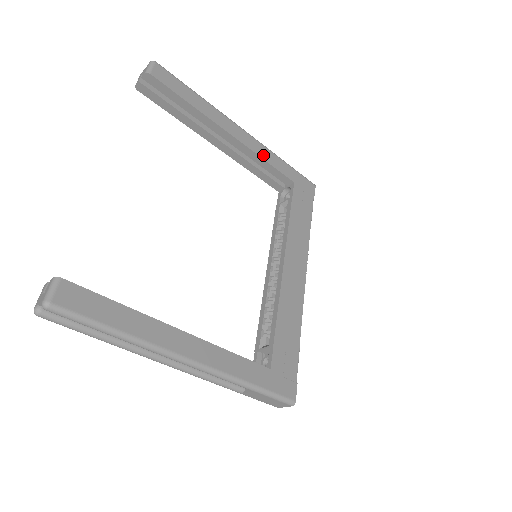
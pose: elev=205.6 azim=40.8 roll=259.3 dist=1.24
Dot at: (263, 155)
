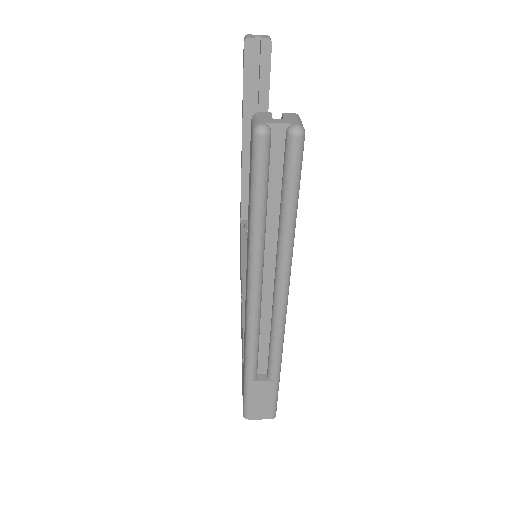
Dot at: occluded
